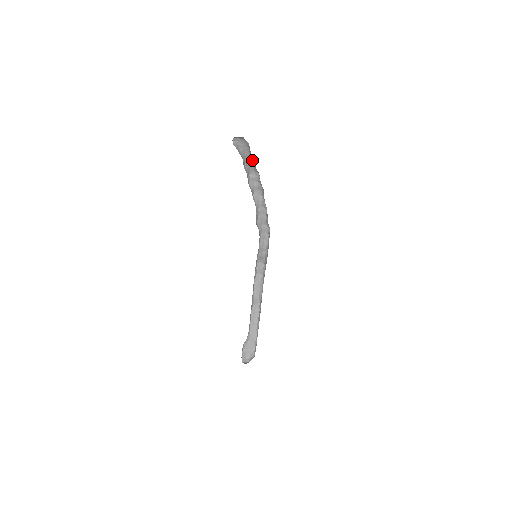
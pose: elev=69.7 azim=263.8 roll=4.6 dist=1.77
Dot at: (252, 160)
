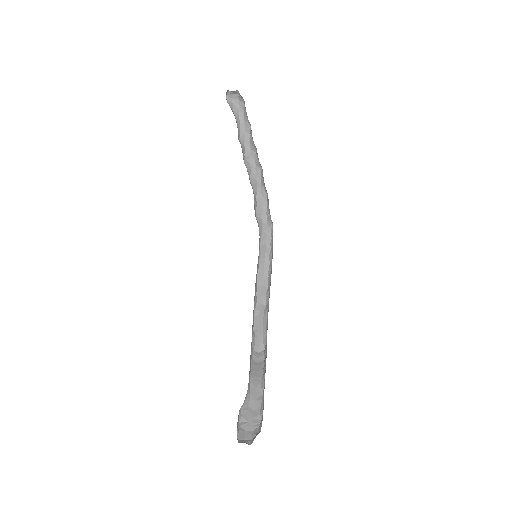
Dot at: (248, 132)
